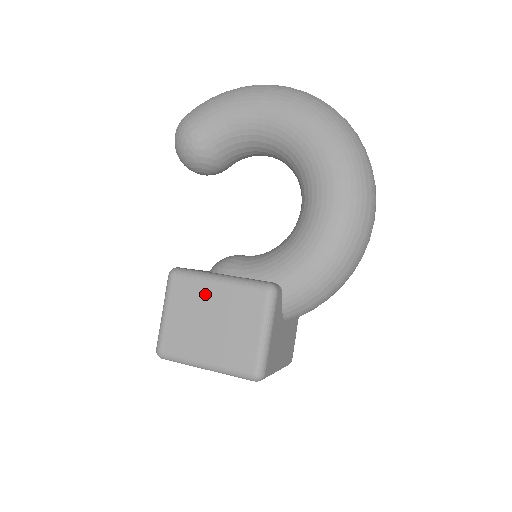
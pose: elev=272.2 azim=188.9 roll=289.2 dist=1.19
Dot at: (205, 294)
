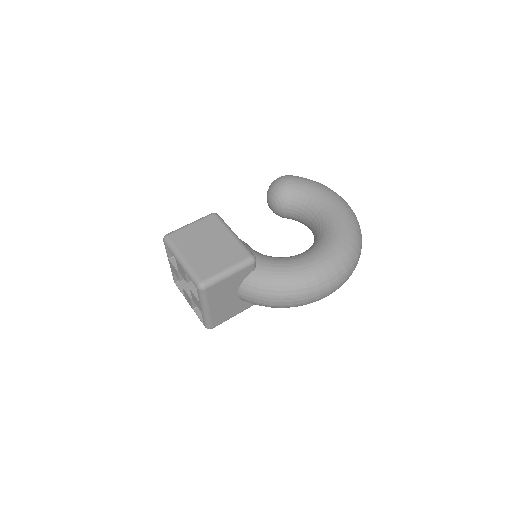
Dot at: (220, 233)
